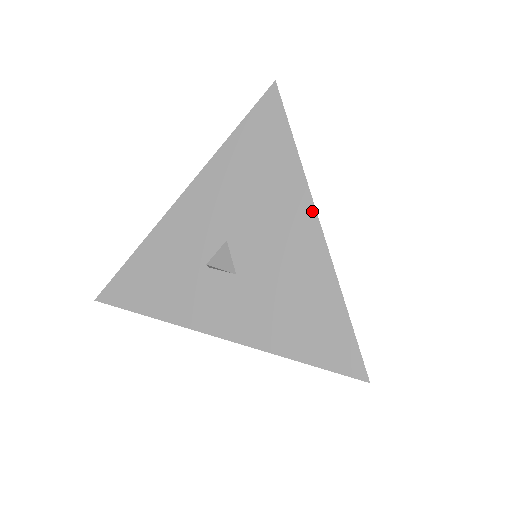
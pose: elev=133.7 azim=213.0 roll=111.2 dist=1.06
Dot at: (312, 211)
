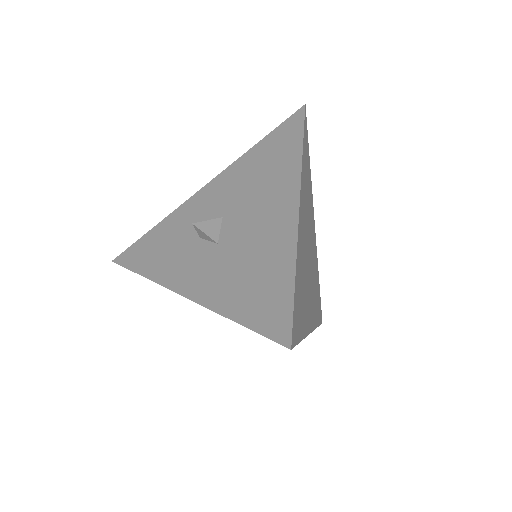
Dot at: (297, 194)
